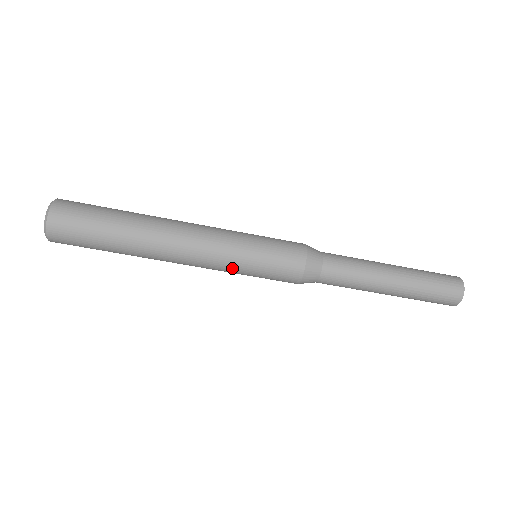
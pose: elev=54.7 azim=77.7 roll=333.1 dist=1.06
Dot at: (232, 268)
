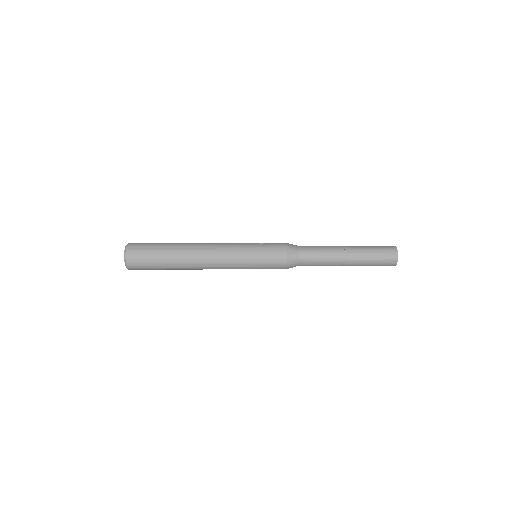
Dot at: occluded
